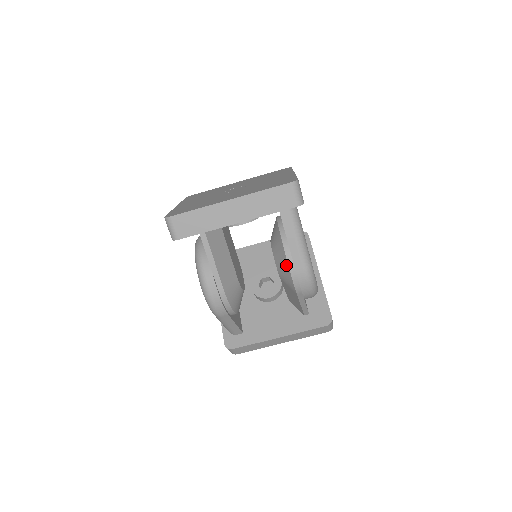
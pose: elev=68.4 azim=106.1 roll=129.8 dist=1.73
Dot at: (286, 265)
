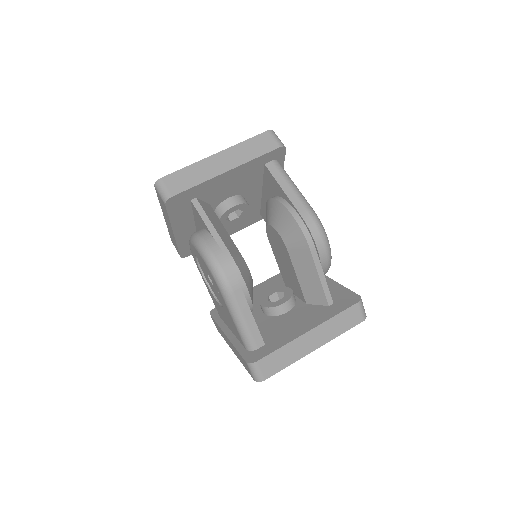
Dot at: (288, 216)
